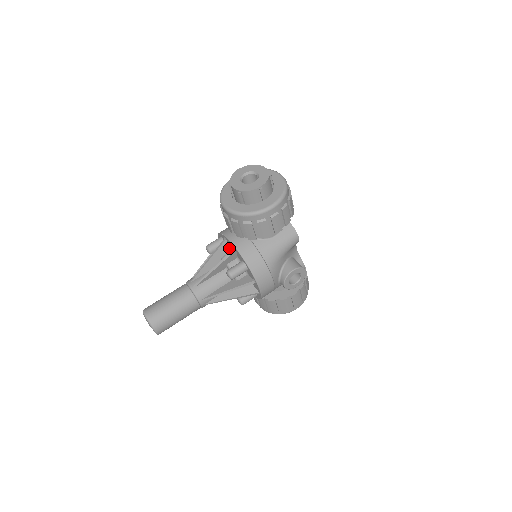
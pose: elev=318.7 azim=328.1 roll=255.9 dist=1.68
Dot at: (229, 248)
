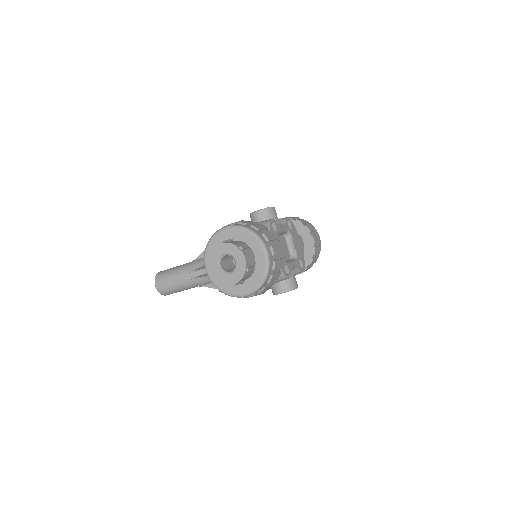
Dot at: occluded
